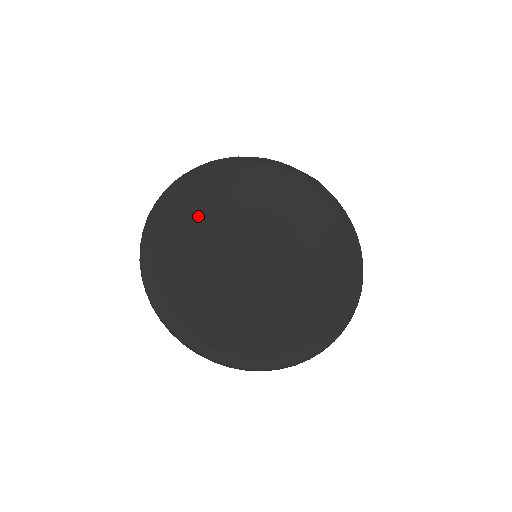
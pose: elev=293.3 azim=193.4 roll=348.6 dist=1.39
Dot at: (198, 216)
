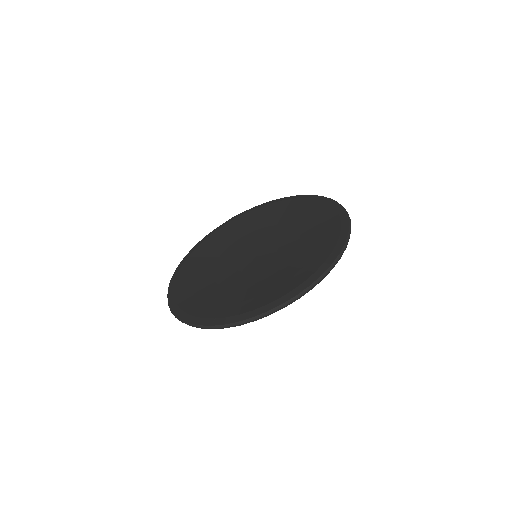
Dot at: (201, 286)
